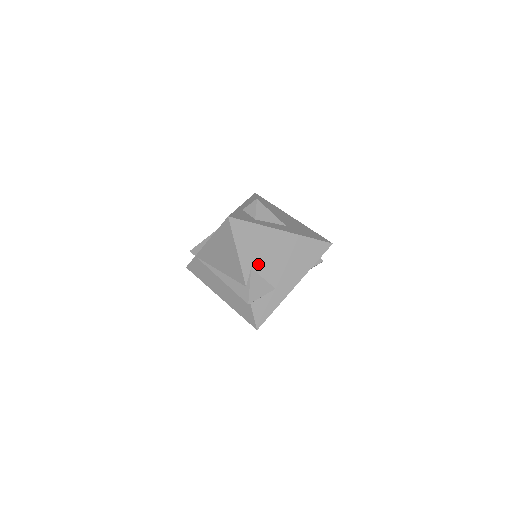
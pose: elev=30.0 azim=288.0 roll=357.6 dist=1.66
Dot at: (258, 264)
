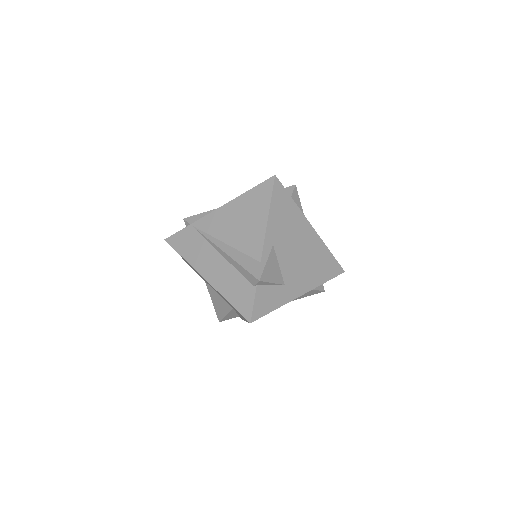
Dot at: (280, 245)
